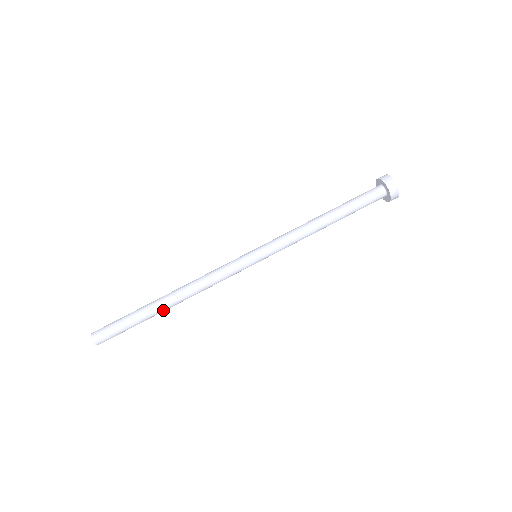
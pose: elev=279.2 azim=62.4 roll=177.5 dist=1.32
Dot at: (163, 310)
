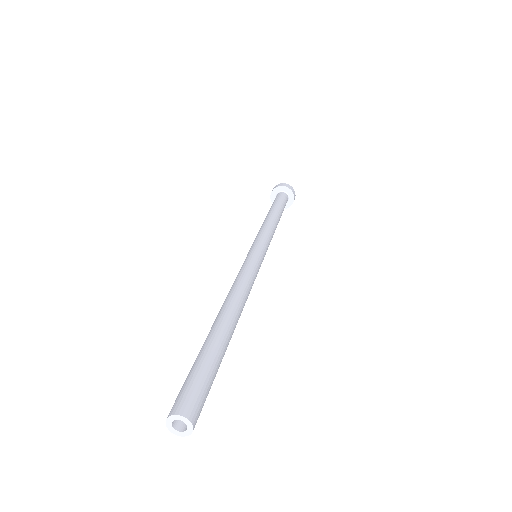
Dot at: (225, 326)
